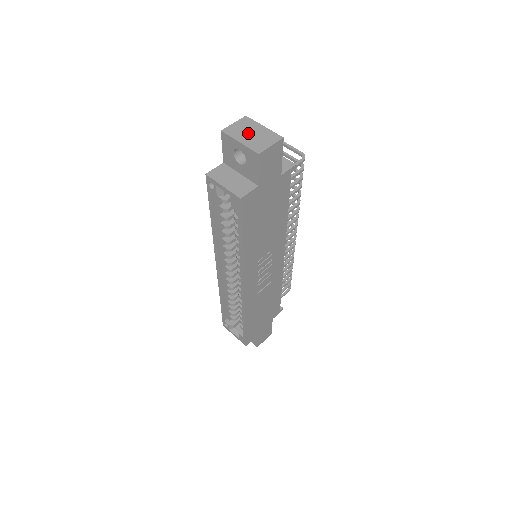
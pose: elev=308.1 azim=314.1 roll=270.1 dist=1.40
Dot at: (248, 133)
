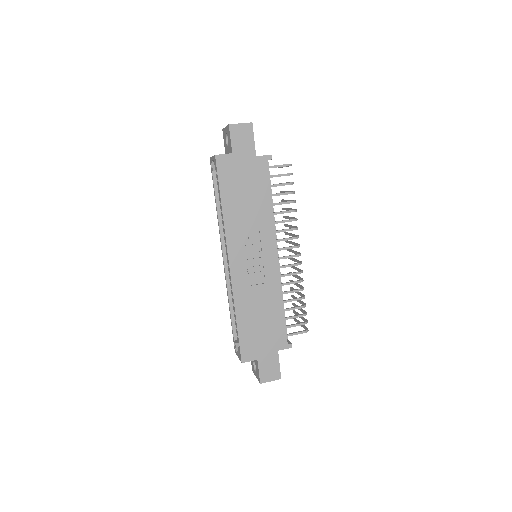
Dot at: occluded
